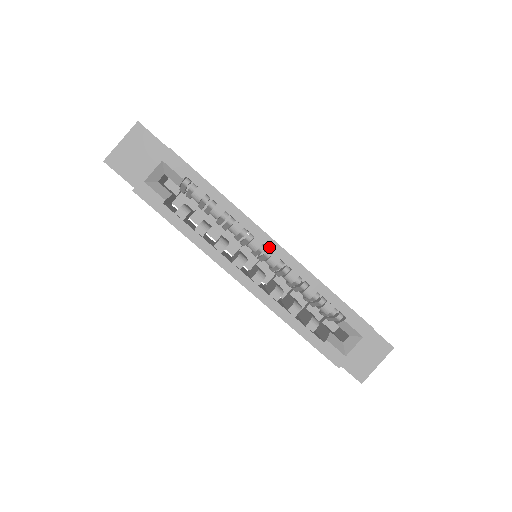
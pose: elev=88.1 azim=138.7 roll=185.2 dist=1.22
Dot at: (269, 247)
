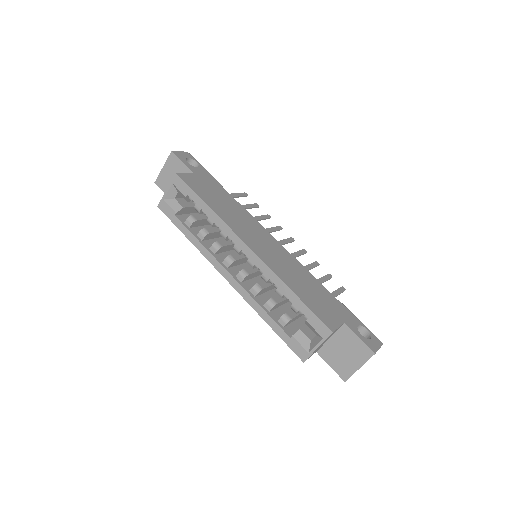
Dot at: (244, 251)
